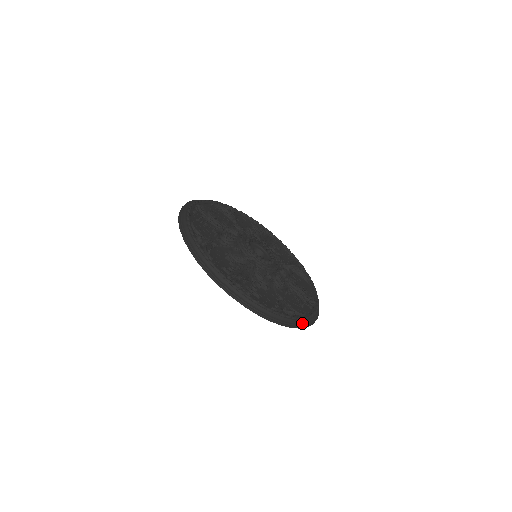
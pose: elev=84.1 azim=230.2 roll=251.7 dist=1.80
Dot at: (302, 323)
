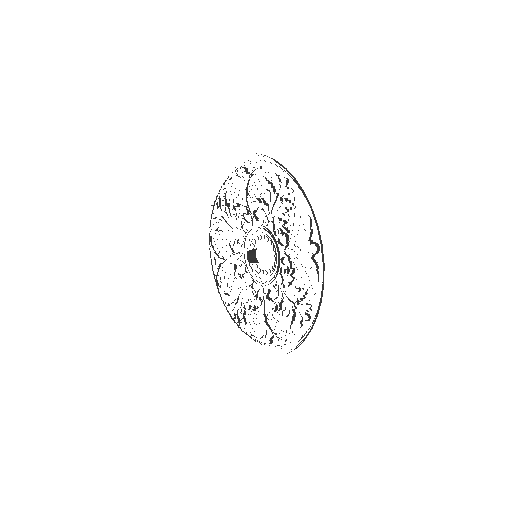
Dot at: (323, 267)
